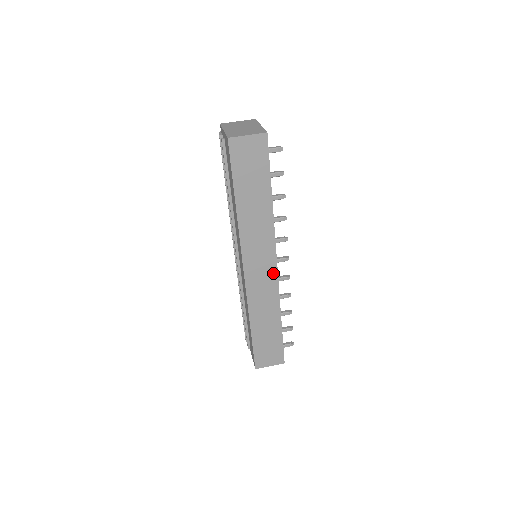
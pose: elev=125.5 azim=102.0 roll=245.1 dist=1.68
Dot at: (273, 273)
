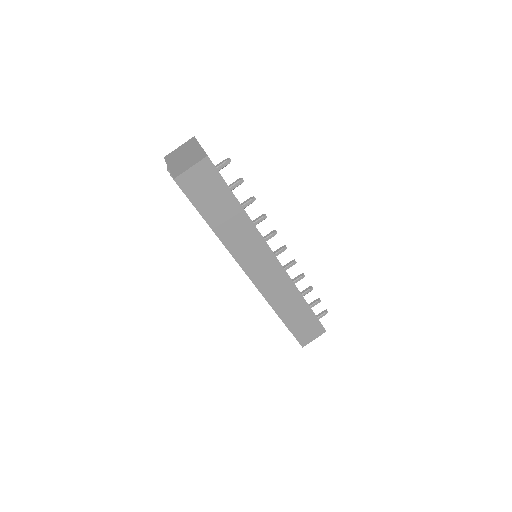
Dot at: (277, 267)
